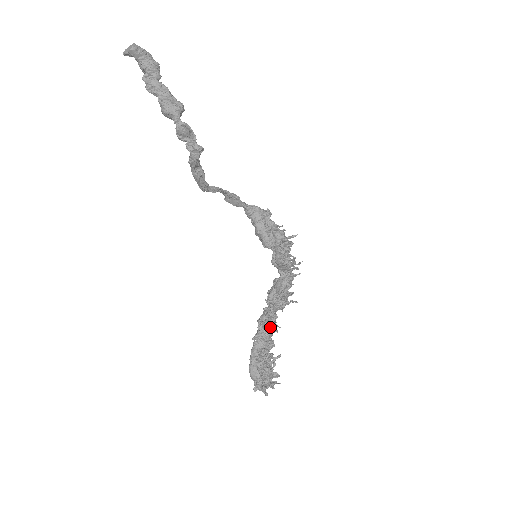
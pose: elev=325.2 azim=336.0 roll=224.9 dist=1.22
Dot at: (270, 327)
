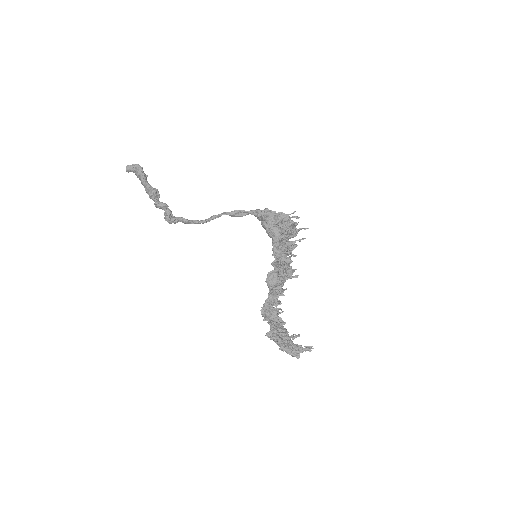
Dot at: (270, 312)
